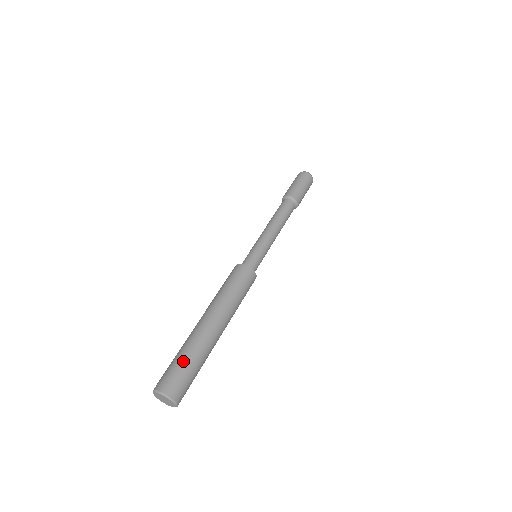
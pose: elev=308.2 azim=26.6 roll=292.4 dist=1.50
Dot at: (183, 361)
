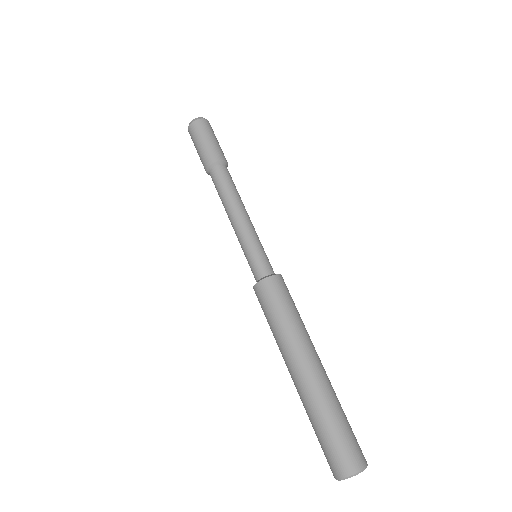
Dot at: (345, 422)
